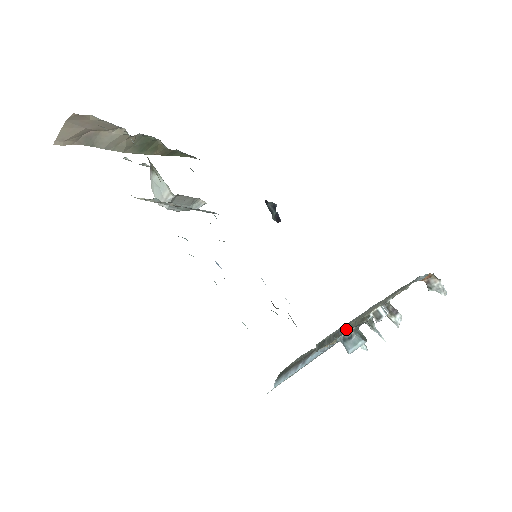
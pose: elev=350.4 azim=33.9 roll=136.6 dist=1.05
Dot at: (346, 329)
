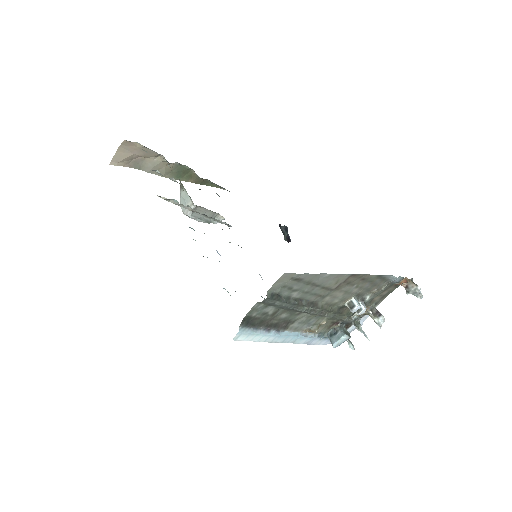
Dot at: (314, 305)
